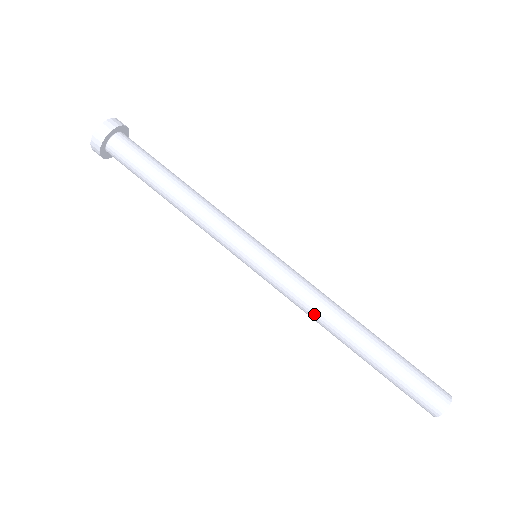
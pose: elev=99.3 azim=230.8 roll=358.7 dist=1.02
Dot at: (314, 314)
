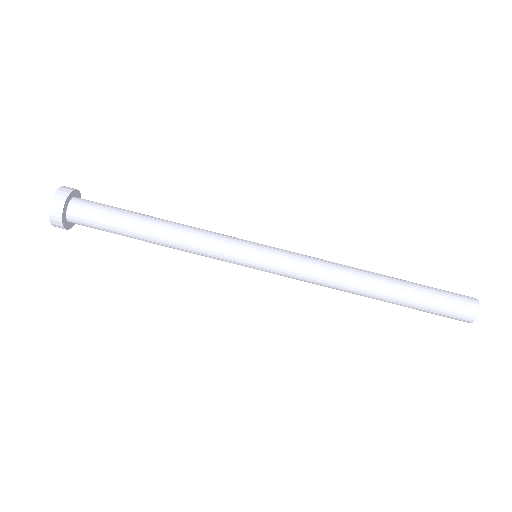
Dot at: occluded
